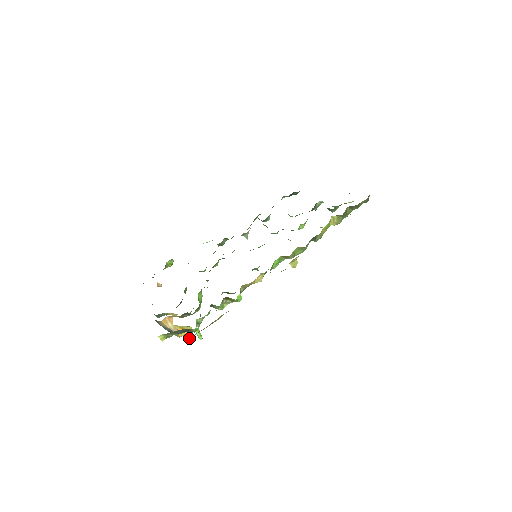
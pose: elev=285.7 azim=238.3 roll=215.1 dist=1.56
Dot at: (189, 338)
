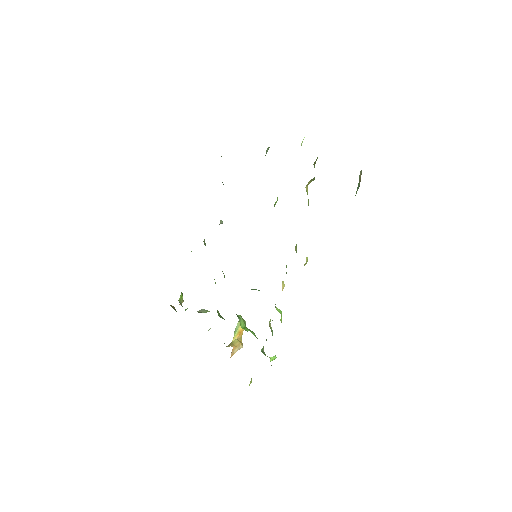
Dot at: occluded
